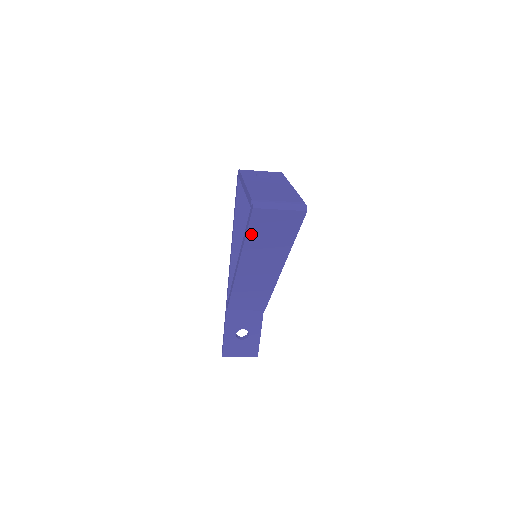
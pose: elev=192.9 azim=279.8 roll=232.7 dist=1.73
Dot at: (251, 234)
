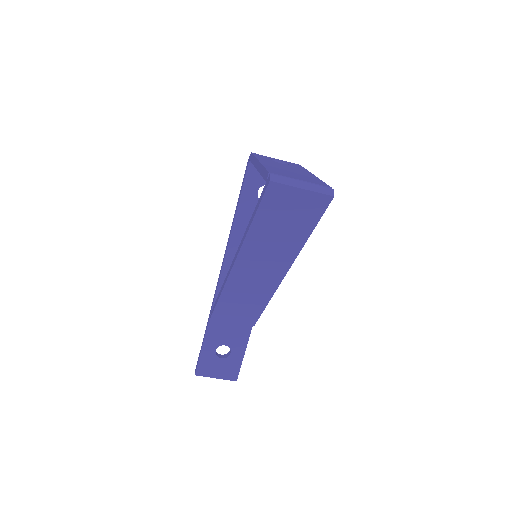
Dot at: (260, 218)
